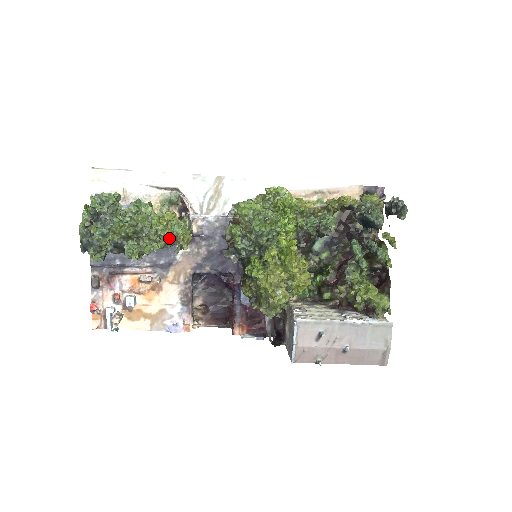
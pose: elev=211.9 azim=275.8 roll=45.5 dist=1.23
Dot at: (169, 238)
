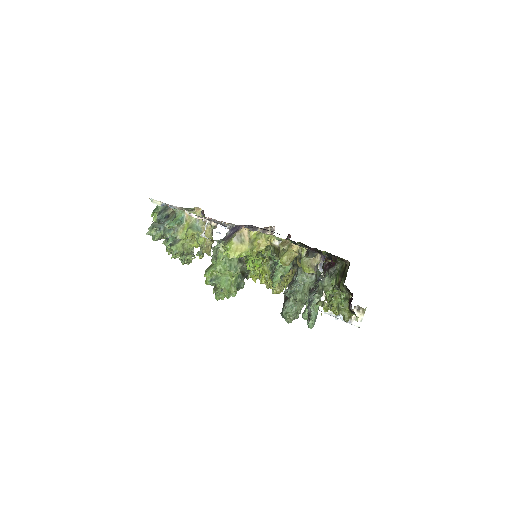
Dot at: (198, 246)
